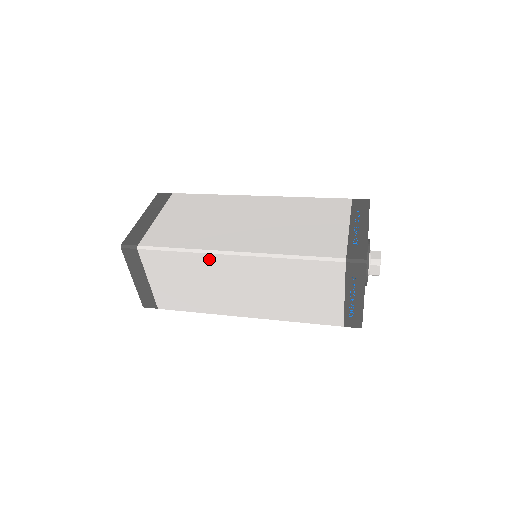
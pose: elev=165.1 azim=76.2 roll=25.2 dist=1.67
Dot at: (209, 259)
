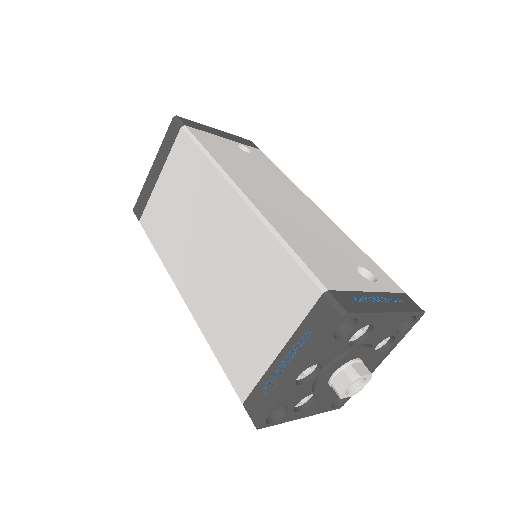
Dot at: occluded
